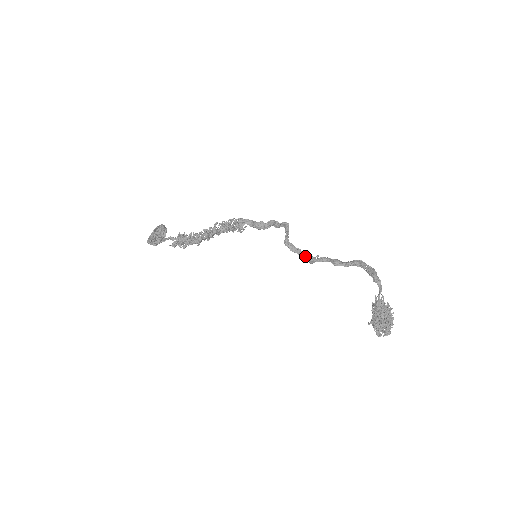
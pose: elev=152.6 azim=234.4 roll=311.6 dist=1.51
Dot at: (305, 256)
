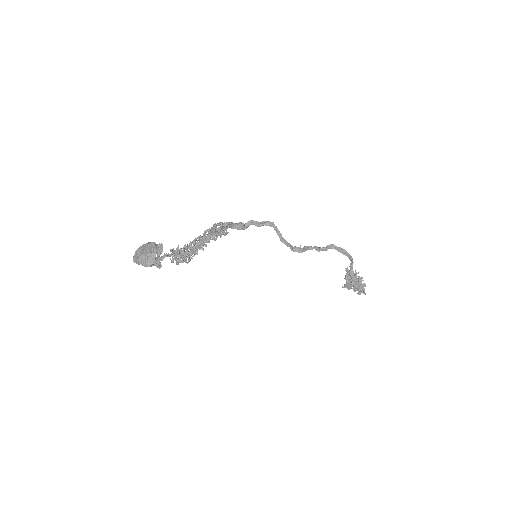
Dot at: (293, 248)
